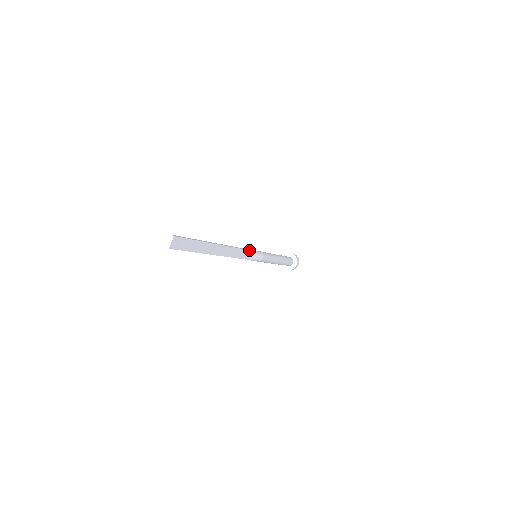
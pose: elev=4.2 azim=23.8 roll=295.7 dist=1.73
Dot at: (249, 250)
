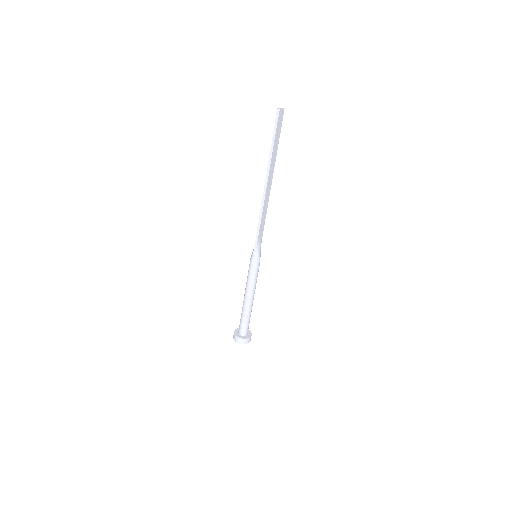
Dot at: (262, 235)
